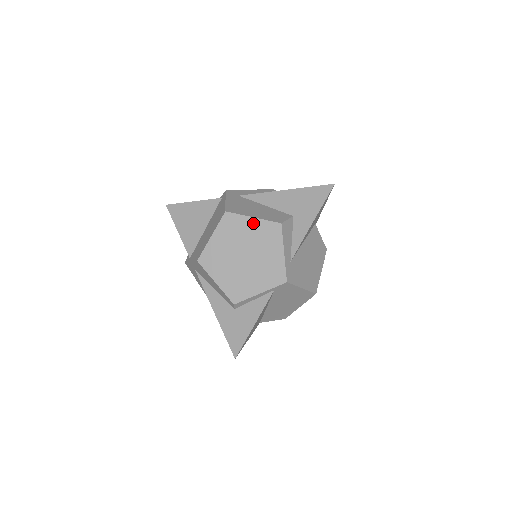
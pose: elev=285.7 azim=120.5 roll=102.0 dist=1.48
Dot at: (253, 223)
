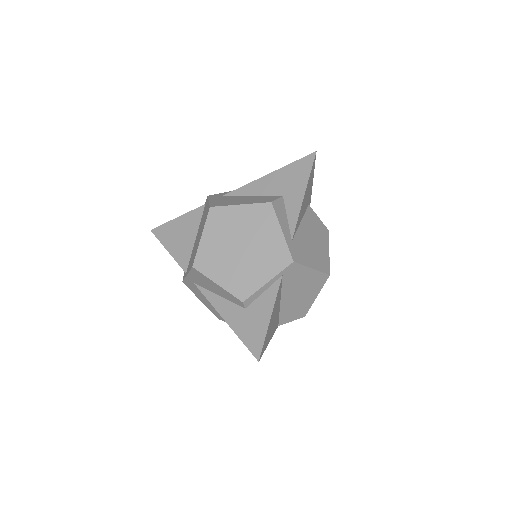
Dot at: (242, 210)
